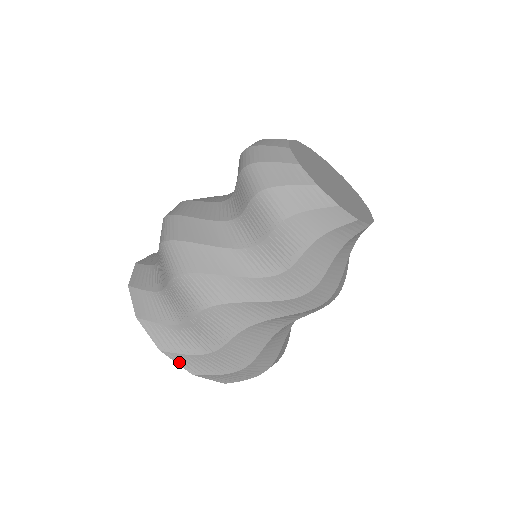
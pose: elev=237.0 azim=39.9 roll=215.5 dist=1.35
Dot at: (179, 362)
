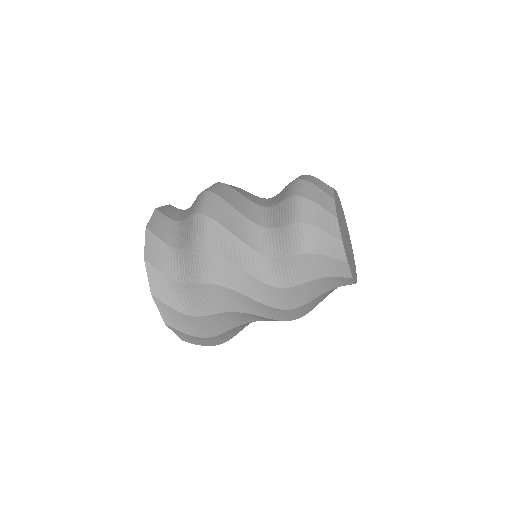
Dot at: (161, 310)
